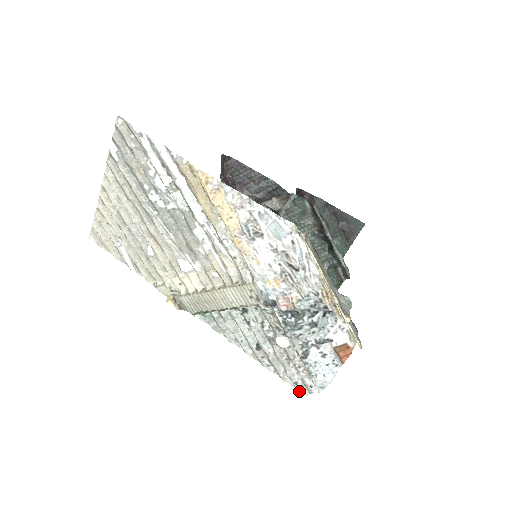
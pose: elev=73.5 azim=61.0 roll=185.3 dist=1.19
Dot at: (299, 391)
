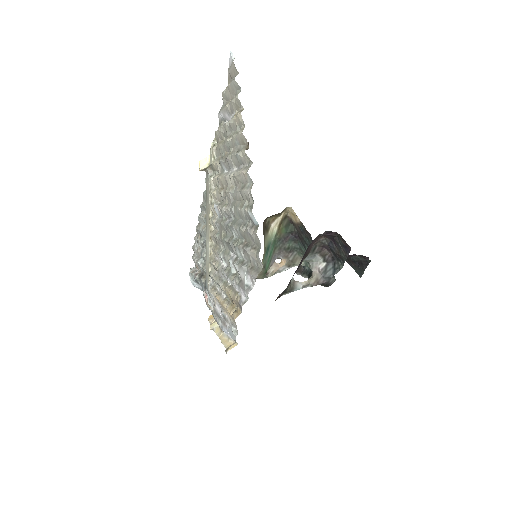
Dot at: (192, 247)
